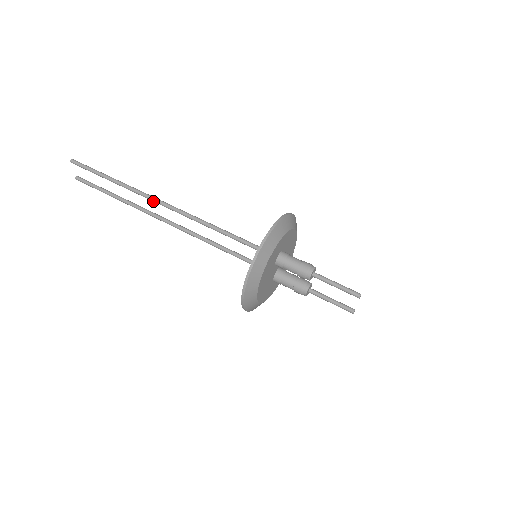
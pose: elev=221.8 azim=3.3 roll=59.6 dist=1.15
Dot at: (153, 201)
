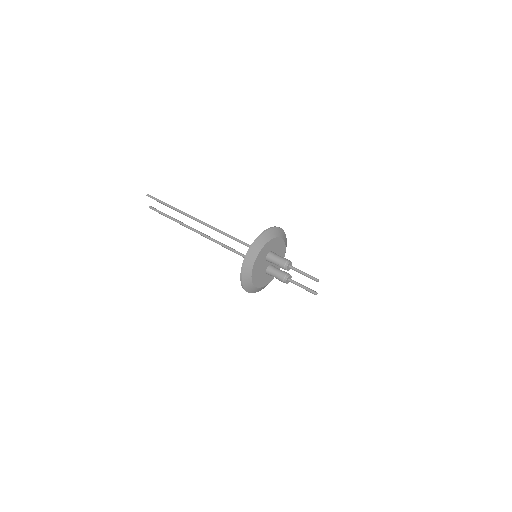
Dot at: (195, 220)
